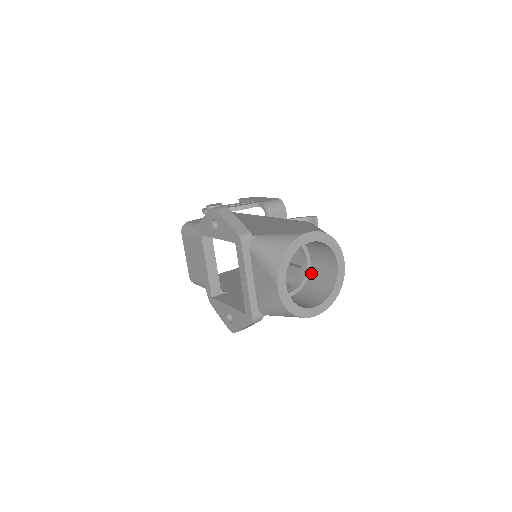
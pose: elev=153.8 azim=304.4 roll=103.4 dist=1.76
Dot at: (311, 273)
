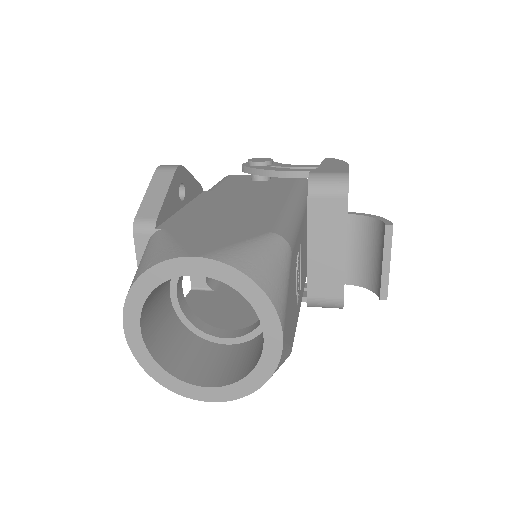
Dot at: occluded
